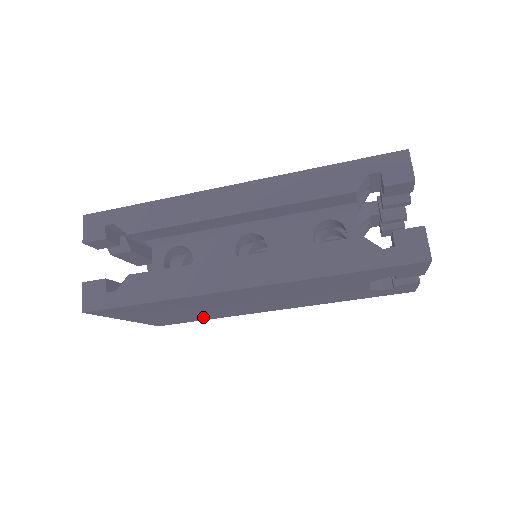
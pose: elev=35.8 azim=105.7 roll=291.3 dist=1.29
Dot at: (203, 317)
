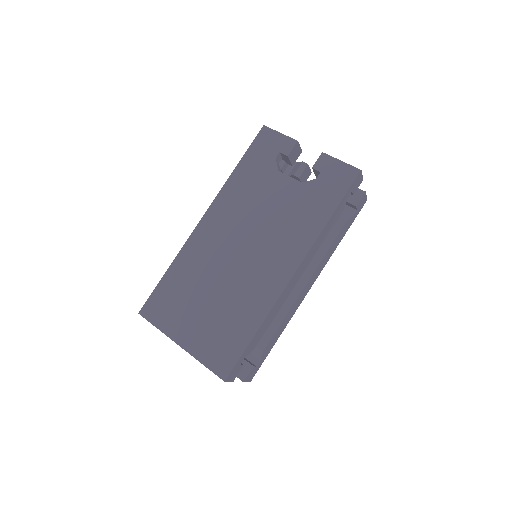
Dot at: (241, 324)
